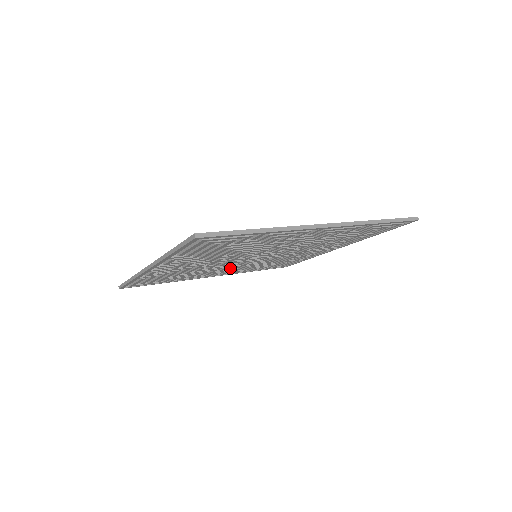
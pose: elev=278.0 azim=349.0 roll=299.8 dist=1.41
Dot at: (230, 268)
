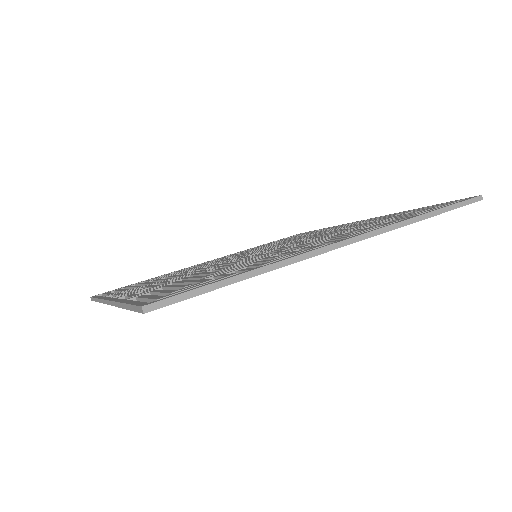
Dot at: occluded
